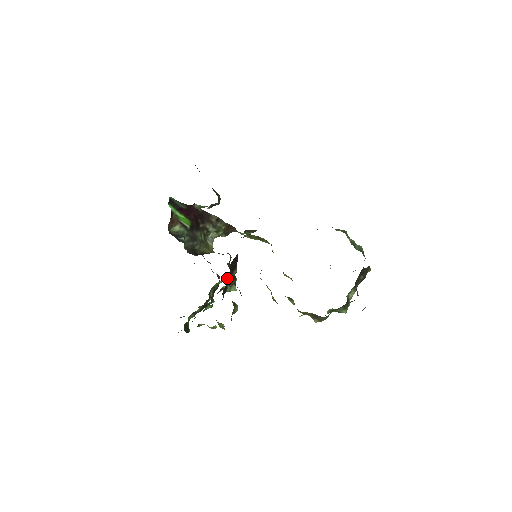
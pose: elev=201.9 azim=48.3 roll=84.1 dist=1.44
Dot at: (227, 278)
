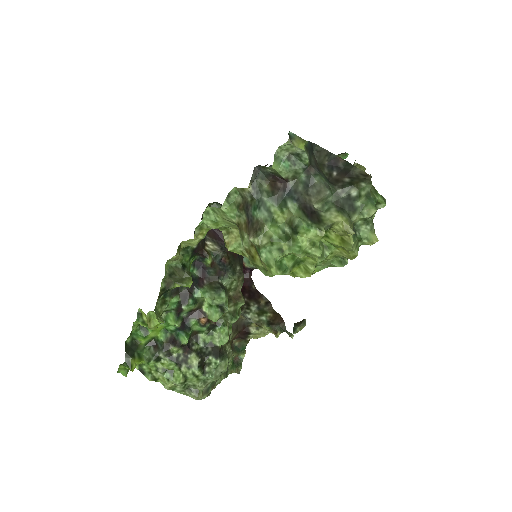
Dot at: (224, 324)
